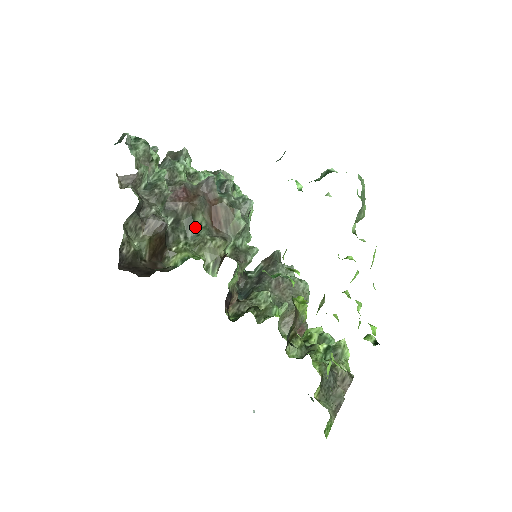
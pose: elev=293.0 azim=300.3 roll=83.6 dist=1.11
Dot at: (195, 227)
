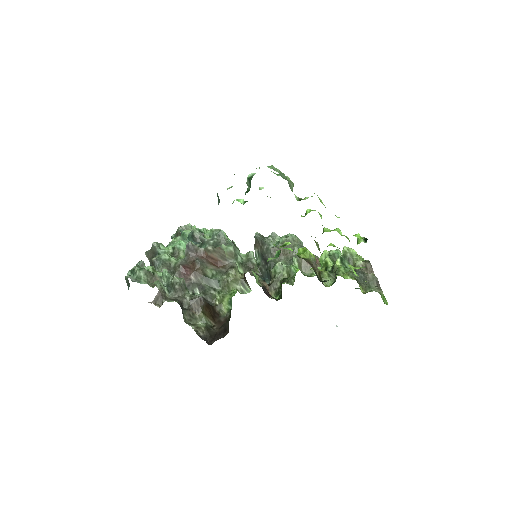
Dot at: (212, 279)
